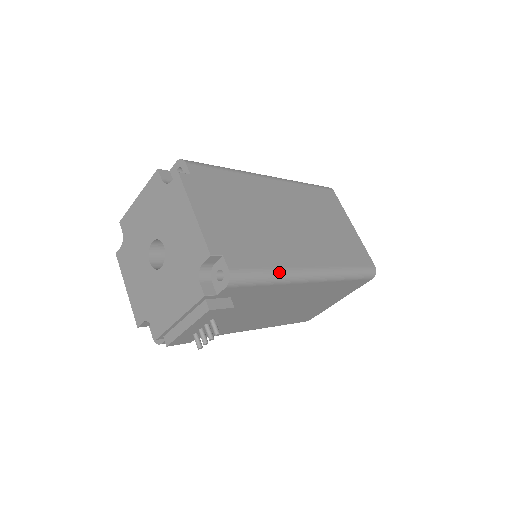
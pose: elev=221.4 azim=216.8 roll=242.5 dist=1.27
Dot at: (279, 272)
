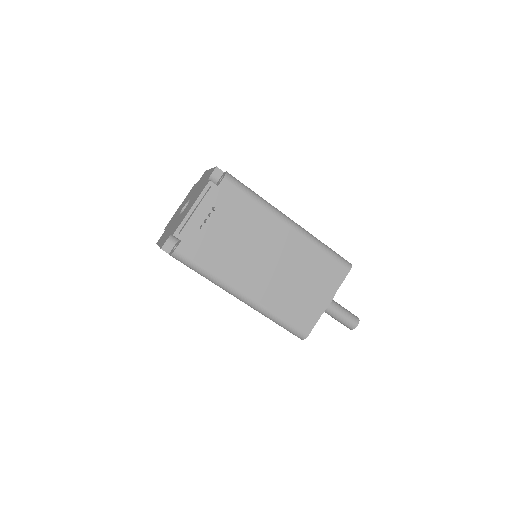
Dot at: (262, 198)
